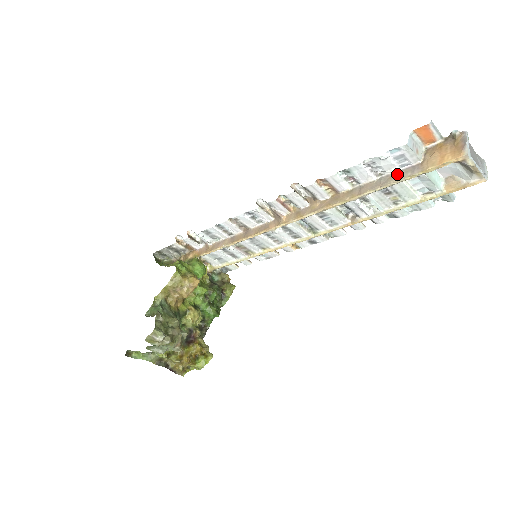
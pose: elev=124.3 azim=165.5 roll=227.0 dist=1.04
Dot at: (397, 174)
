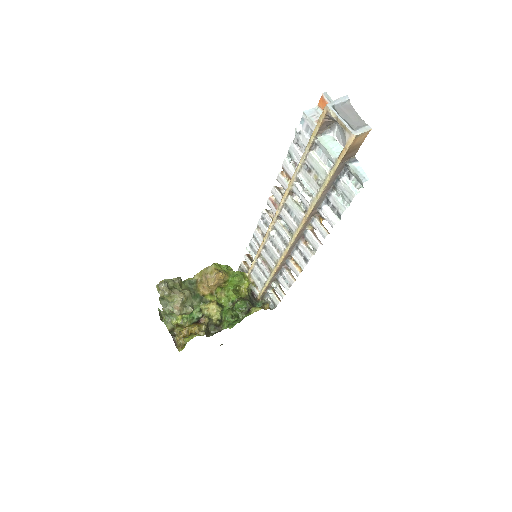
Dot at: occluded
